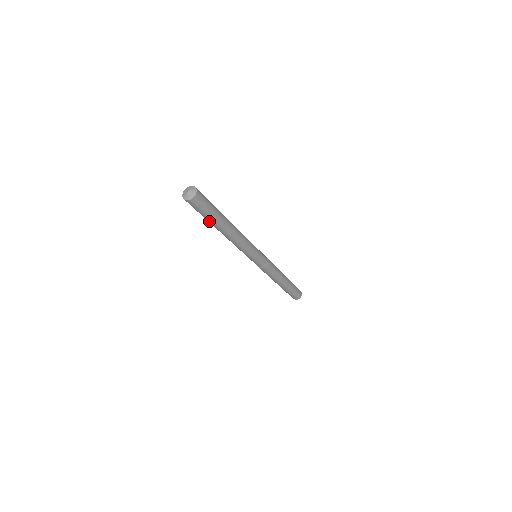
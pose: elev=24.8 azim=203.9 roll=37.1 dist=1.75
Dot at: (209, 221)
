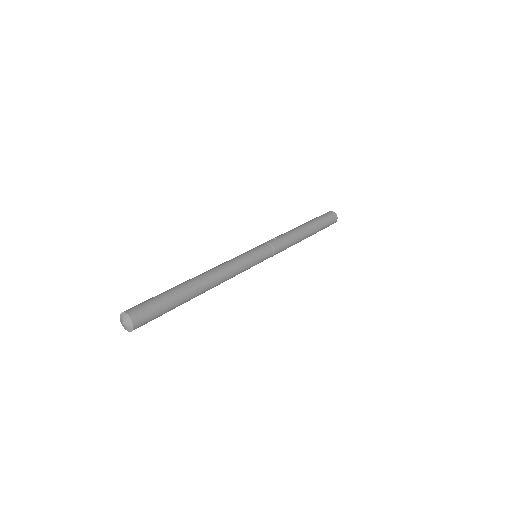
Dot at: occluded
